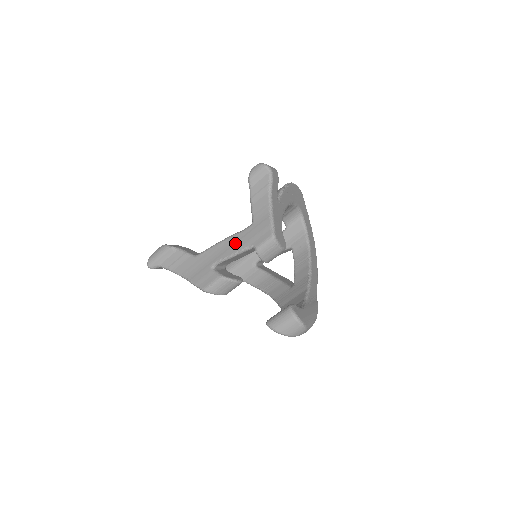
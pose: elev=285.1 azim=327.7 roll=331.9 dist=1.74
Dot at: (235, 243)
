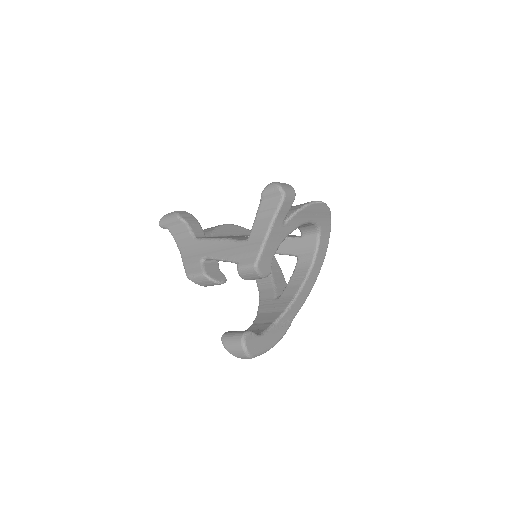
Dot at: (227, 249)
